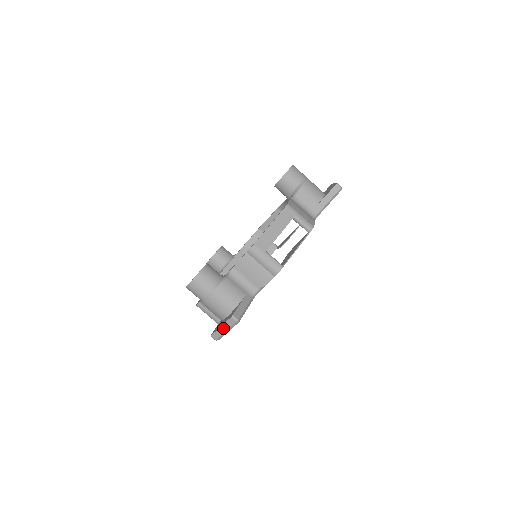
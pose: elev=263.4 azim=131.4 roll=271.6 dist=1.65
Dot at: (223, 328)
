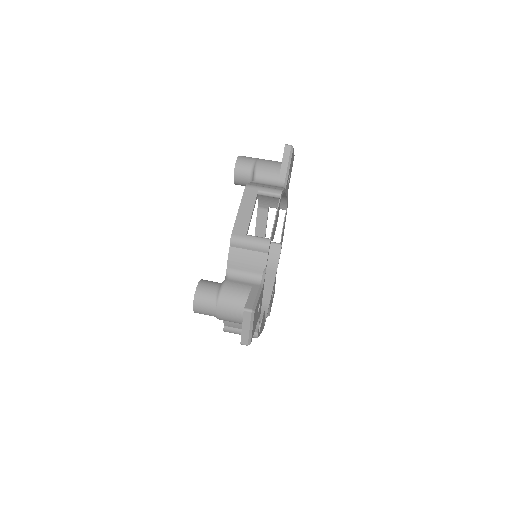
Dot at: (245, 328)
